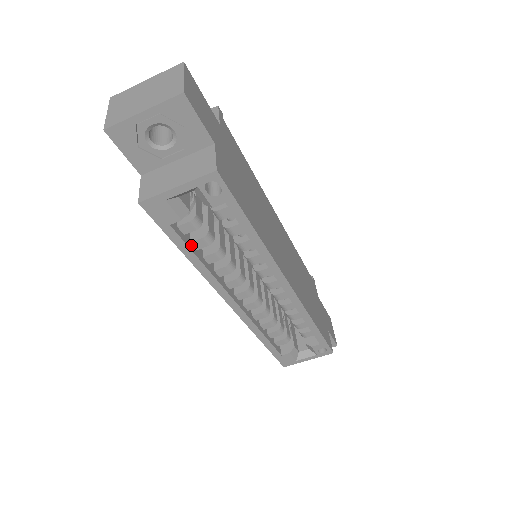
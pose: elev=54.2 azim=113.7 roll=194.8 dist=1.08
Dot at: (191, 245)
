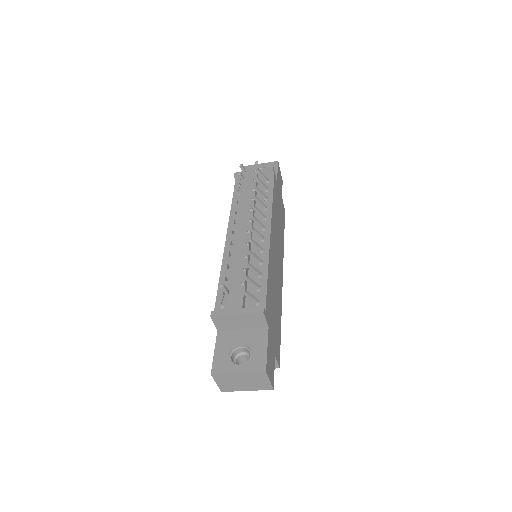
Dot at: occluded
